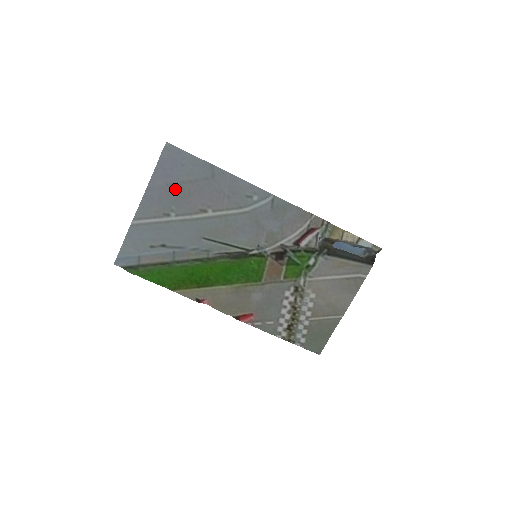
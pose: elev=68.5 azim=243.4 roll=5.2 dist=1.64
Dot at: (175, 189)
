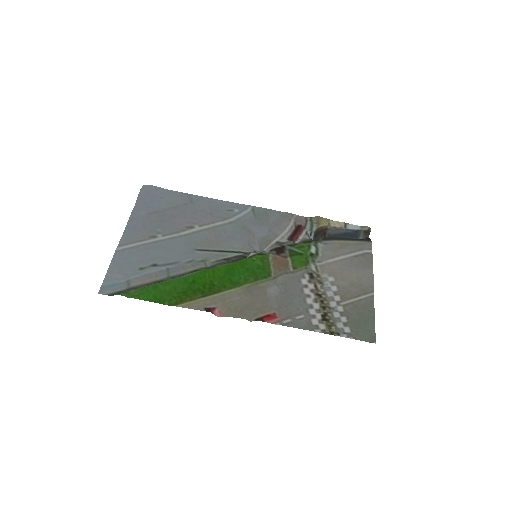
Dot at: (158, 216)
